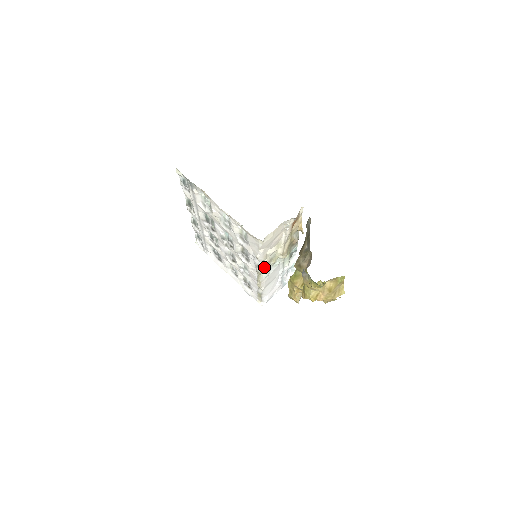
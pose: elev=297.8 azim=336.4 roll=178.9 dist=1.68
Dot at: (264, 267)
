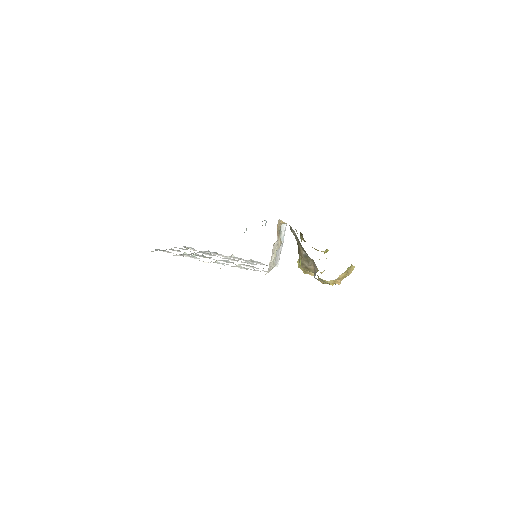
Dot at: occluded
